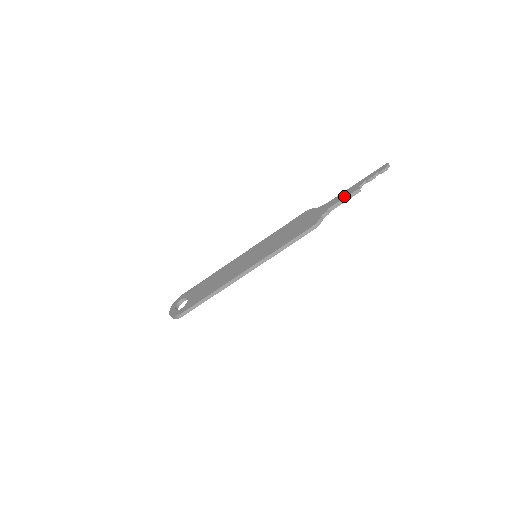
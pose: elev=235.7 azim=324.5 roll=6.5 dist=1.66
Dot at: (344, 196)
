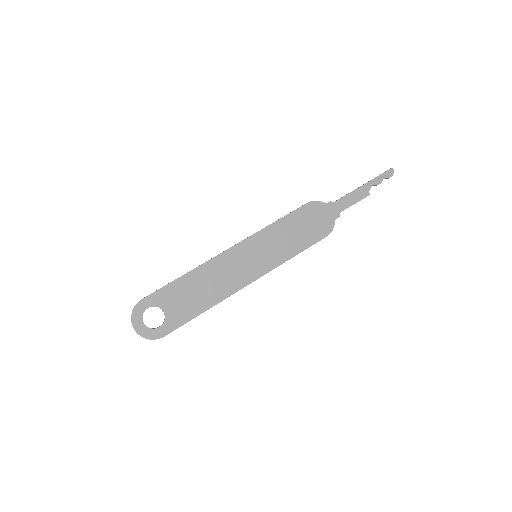
Dot at: (356, 200)
